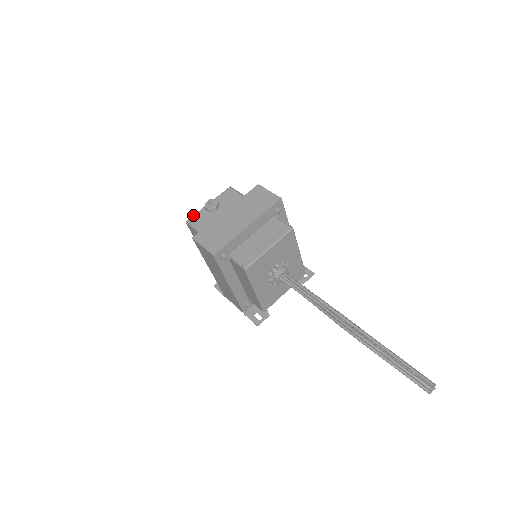
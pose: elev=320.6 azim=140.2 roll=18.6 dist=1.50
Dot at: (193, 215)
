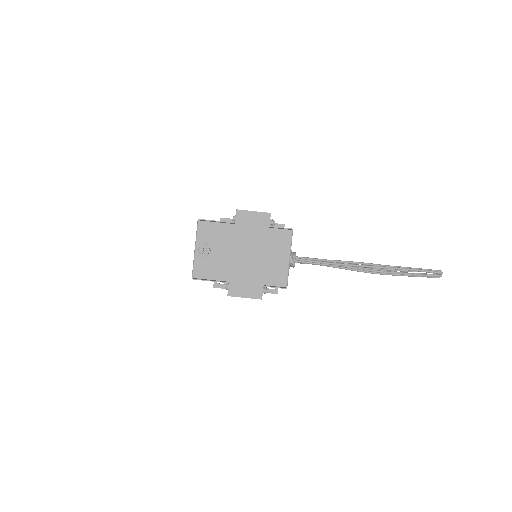
Dot at: (193, 269)
